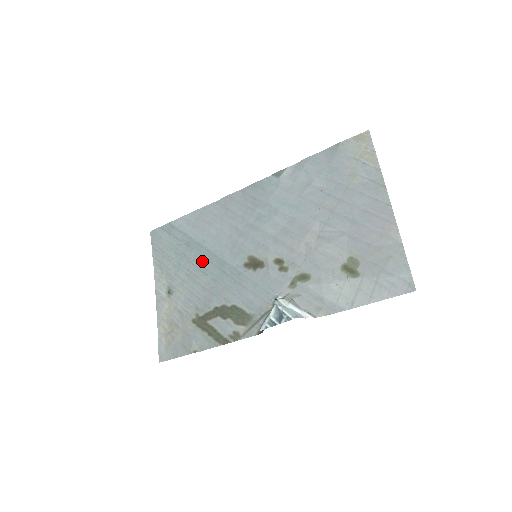
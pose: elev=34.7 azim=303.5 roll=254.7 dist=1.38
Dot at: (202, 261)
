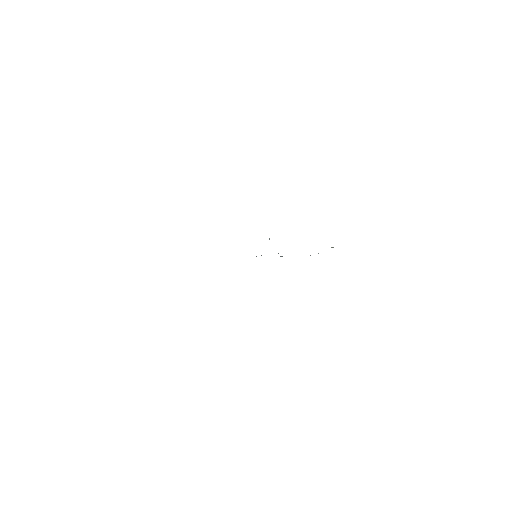
Dot at: occluded
